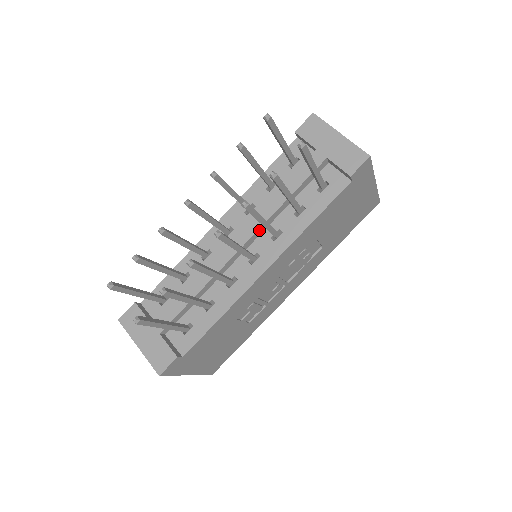
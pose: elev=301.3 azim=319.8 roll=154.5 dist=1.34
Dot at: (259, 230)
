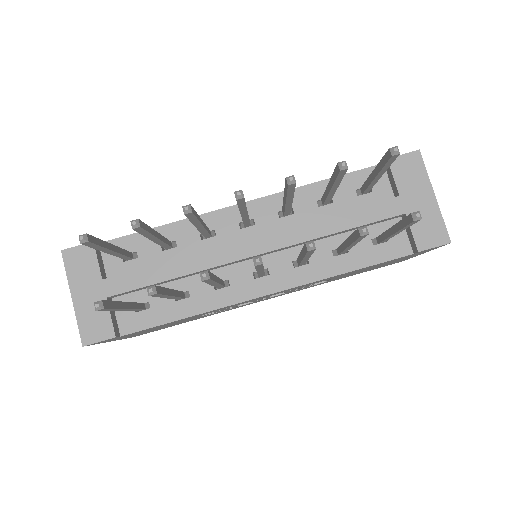
Dot at: (286, 247)
